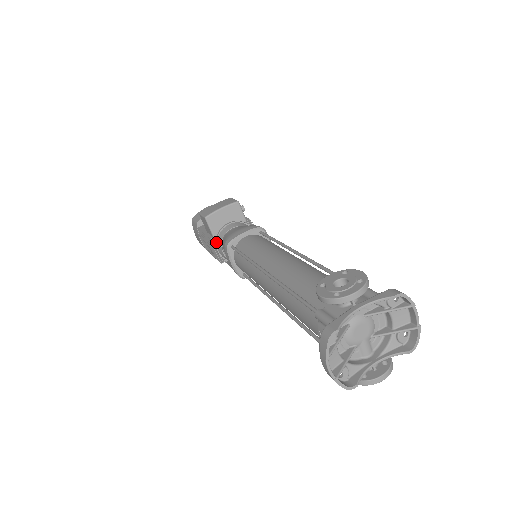
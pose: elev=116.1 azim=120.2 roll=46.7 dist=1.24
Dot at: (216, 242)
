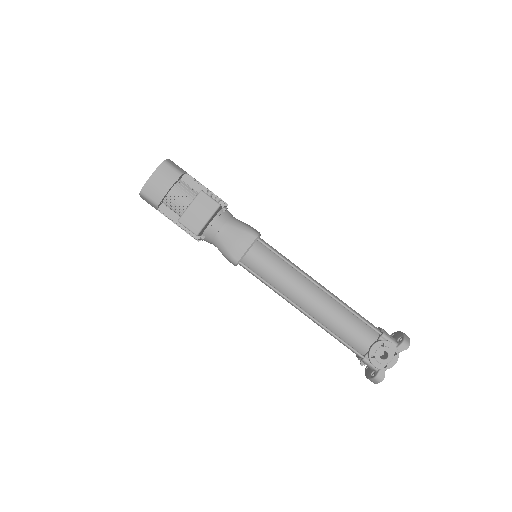
Dot at: (203, 239)
